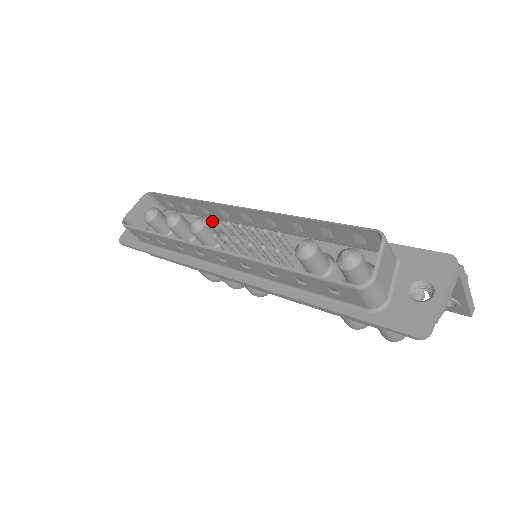
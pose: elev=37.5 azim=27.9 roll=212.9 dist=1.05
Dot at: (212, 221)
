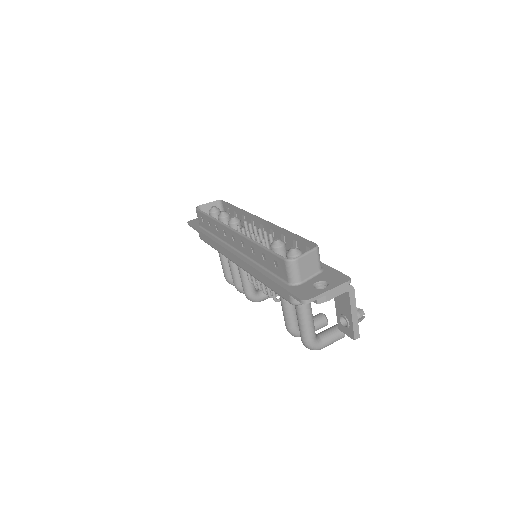
Dot at: occluded
